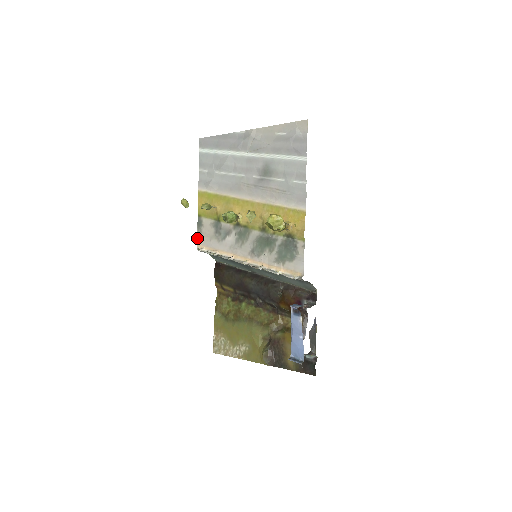
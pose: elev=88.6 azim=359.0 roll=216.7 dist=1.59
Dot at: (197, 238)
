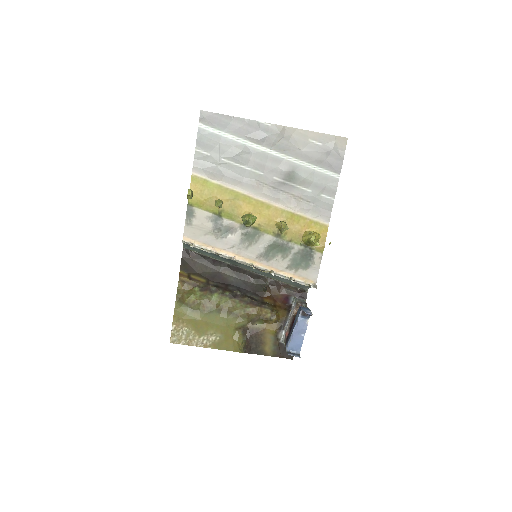
Dot at: (184, 230)
